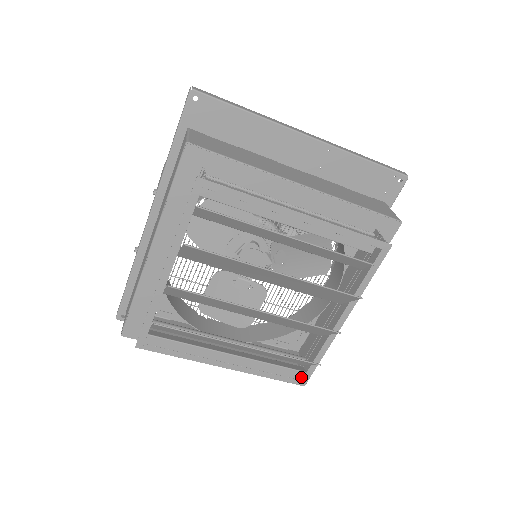
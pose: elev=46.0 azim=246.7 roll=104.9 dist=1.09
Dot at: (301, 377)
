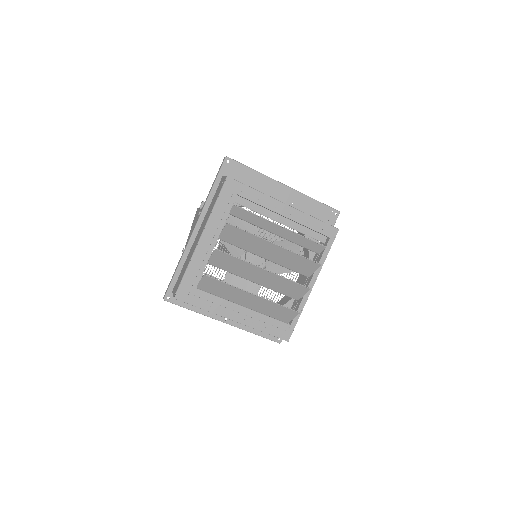
Dot at: (287, 329)
